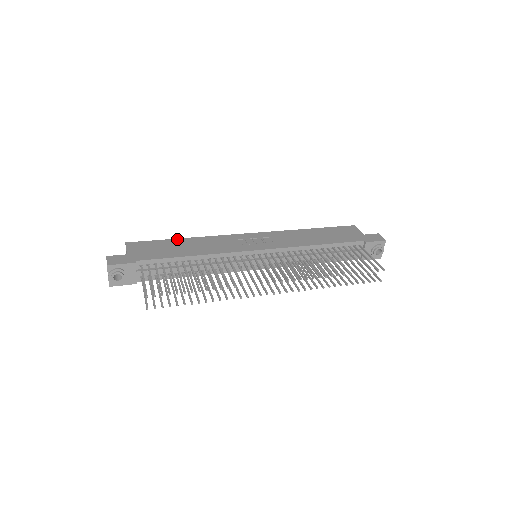
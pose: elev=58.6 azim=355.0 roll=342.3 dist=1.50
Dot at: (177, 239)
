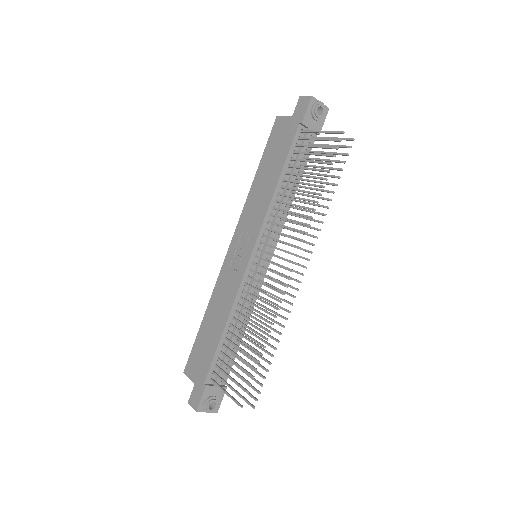
Dot at: (202, 323)
